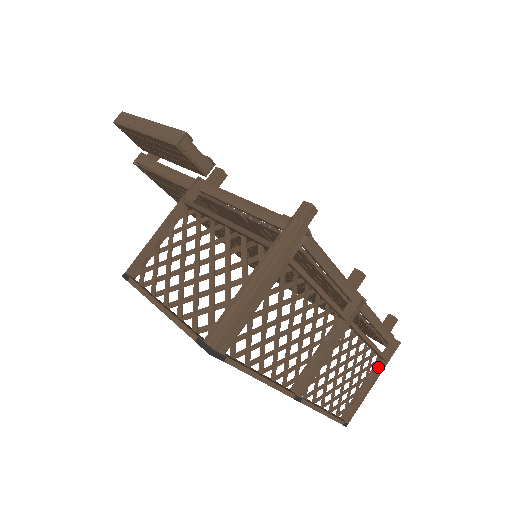
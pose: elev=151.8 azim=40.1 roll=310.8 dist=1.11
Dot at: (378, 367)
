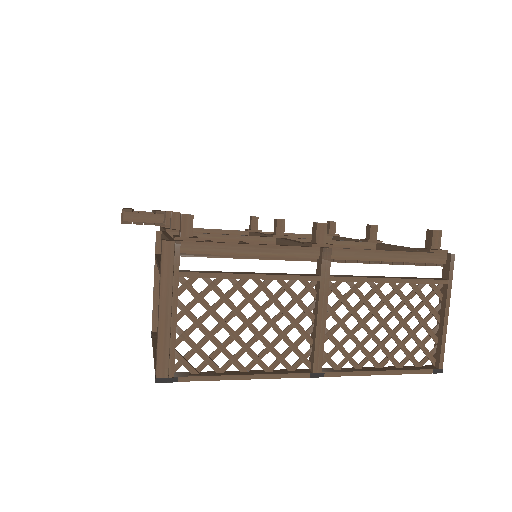
Dot at: (443, 294)
